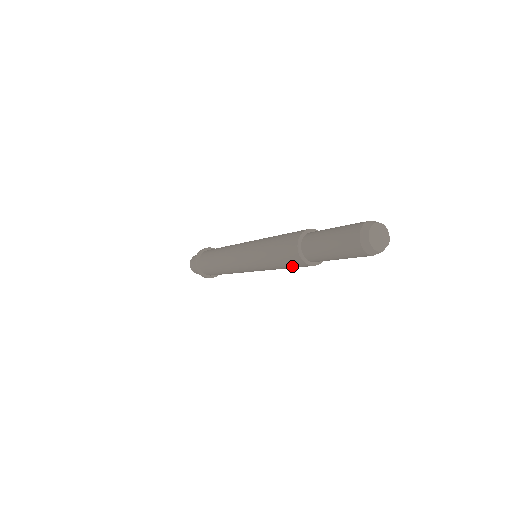
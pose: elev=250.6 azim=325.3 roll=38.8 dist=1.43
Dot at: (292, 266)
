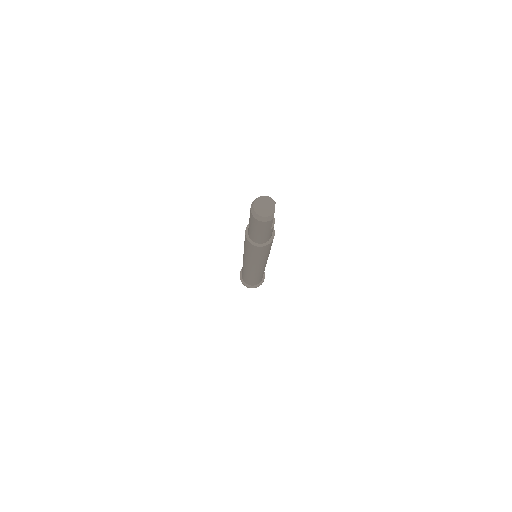
Dot at: (264, 252)
